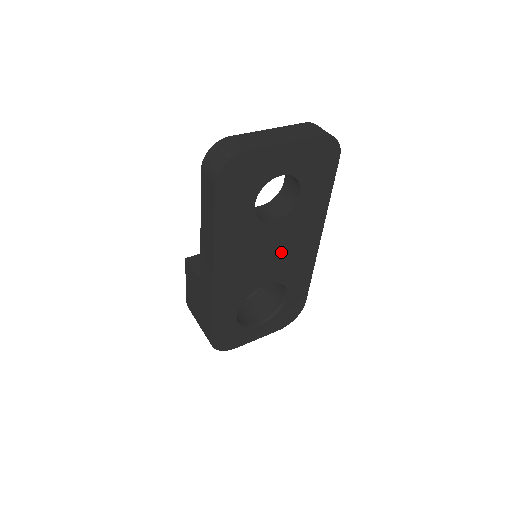
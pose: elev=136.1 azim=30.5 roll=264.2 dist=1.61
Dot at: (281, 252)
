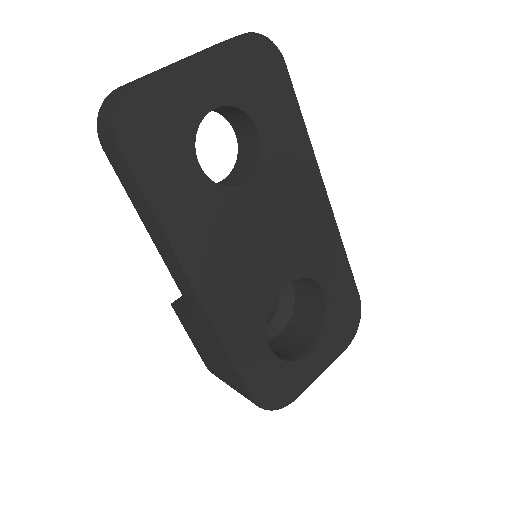
Dot at: (280, 229)
